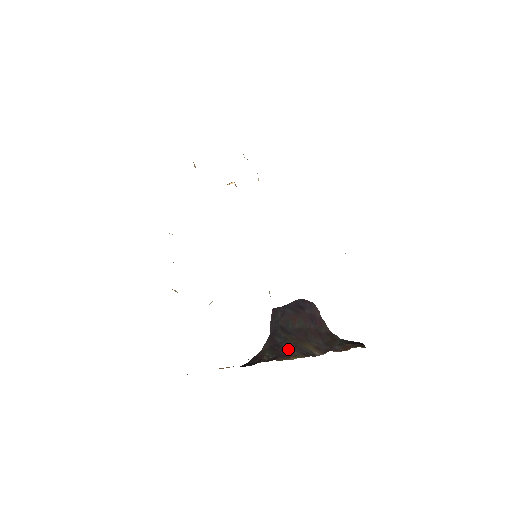
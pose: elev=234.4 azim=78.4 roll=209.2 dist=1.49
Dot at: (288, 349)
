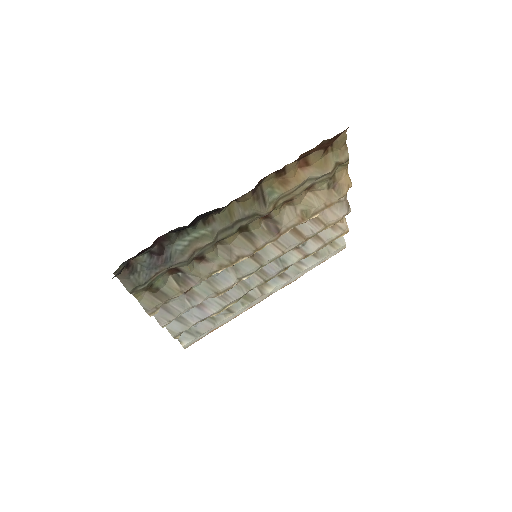
Dot at: occluded
